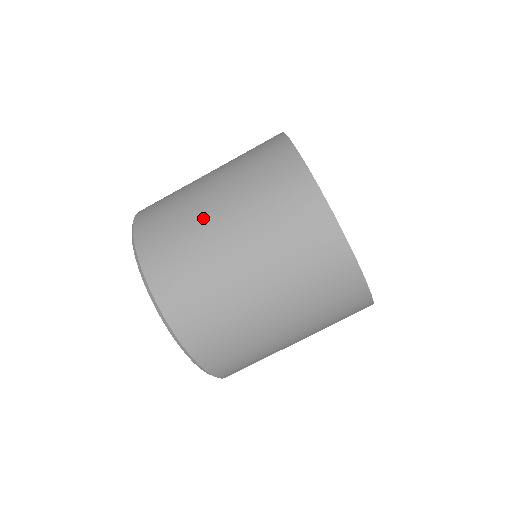
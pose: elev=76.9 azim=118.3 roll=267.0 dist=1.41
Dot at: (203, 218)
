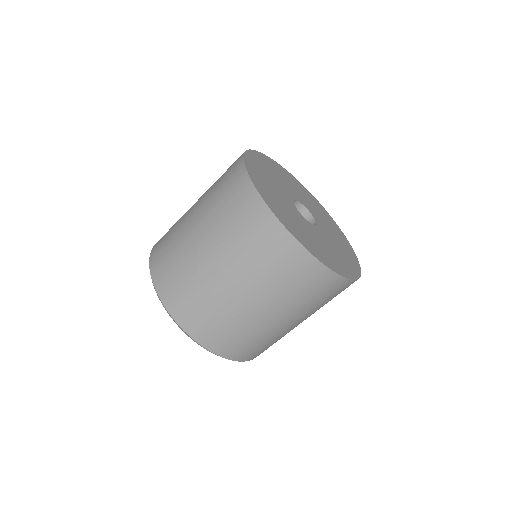
Dot at: (265, 326)
